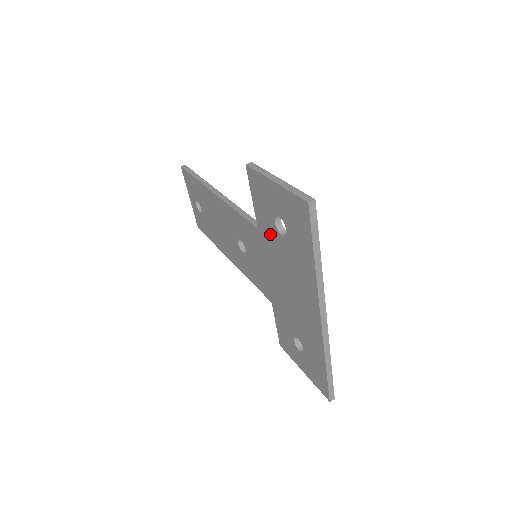
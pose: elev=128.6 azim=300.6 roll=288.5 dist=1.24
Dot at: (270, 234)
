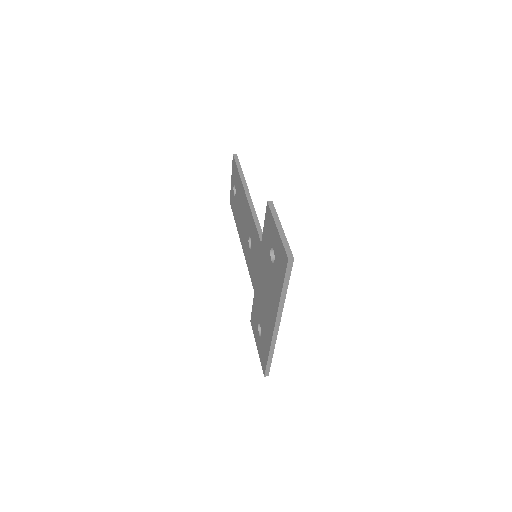
Dot at: (266, 254)
